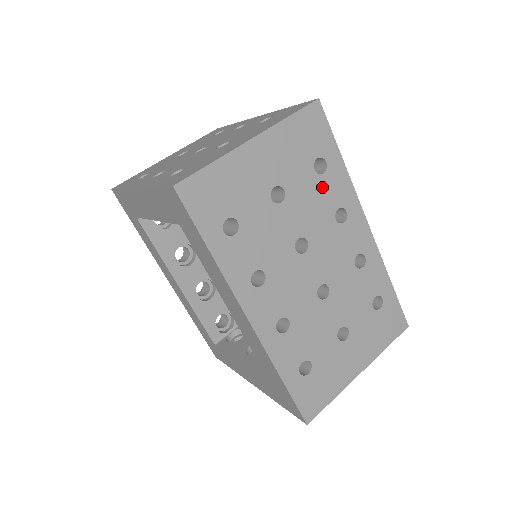
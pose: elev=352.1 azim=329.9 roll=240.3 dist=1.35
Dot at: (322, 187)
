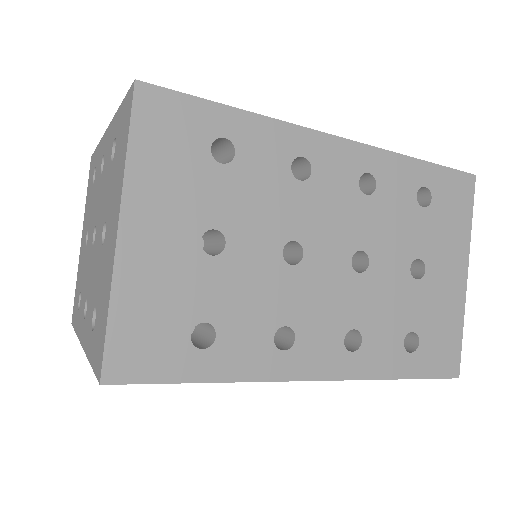
Dot at: (250, 169)
